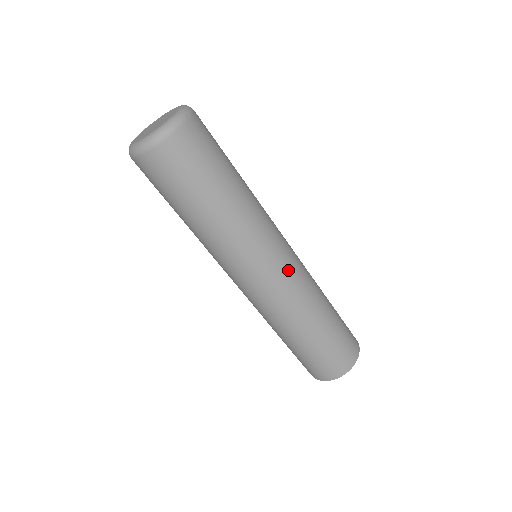
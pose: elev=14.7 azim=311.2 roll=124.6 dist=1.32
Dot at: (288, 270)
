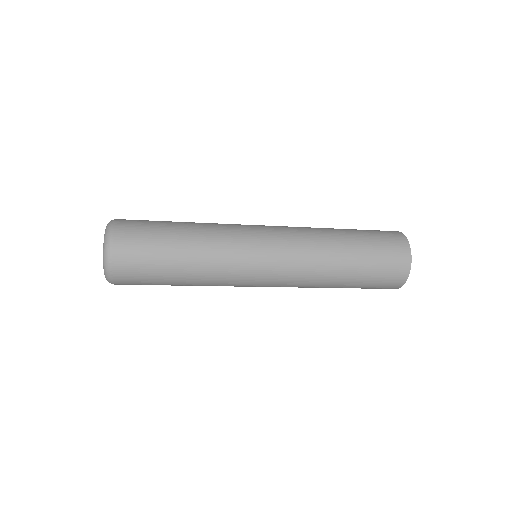
Dot at: (278, 275)
